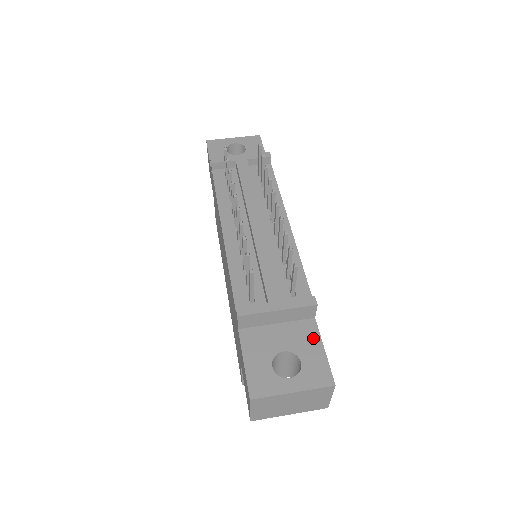
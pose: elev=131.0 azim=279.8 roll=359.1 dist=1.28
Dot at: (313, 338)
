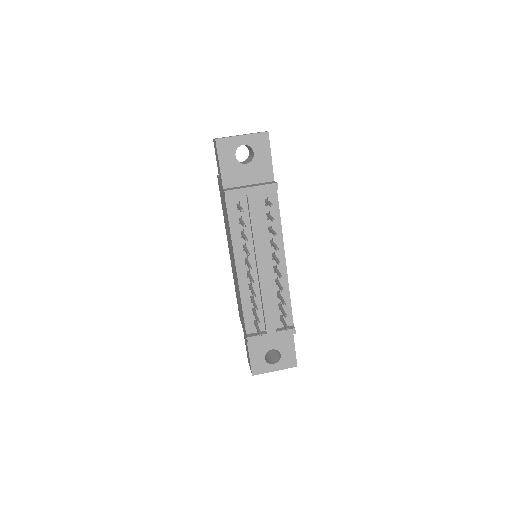
Dot at: (289, 341)
